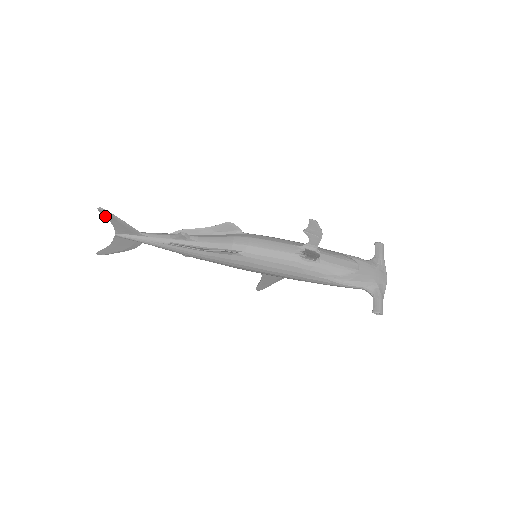
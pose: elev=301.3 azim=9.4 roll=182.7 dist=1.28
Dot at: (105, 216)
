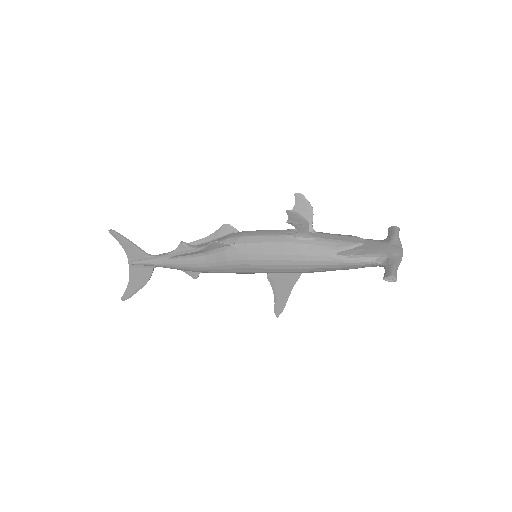
Dot at: (116, 239)
